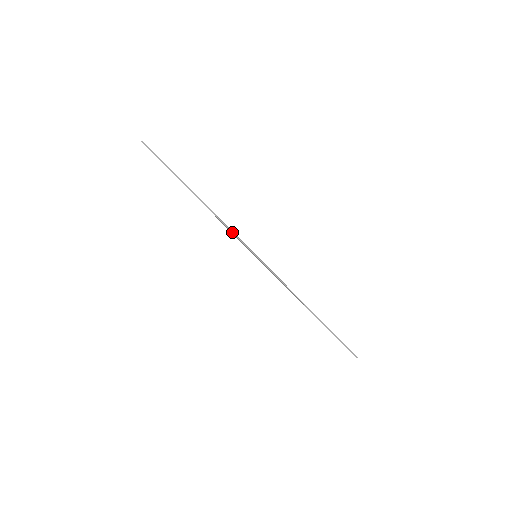
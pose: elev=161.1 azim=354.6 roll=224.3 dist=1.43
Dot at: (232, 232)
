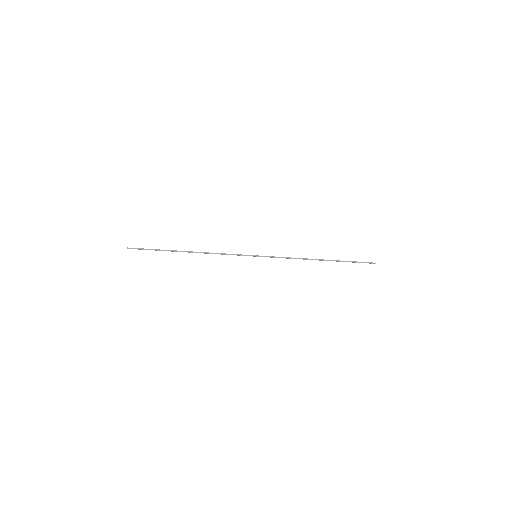
Dot at: (228, 254)
